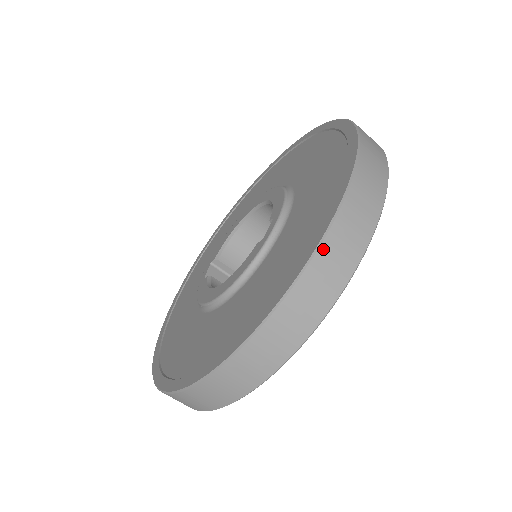
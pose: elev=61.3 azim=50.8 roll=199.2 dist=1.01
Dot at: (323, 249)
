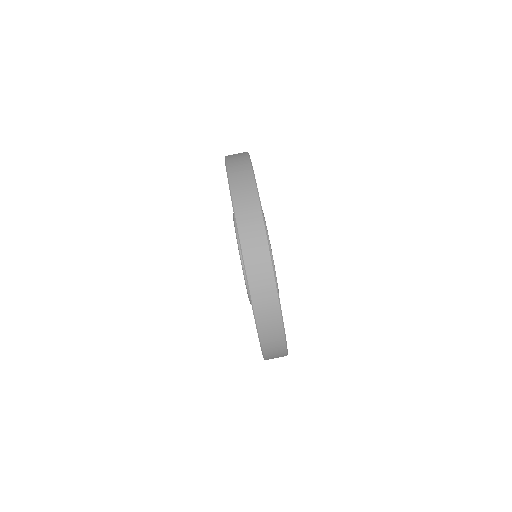
Dot at: (228, 160)
